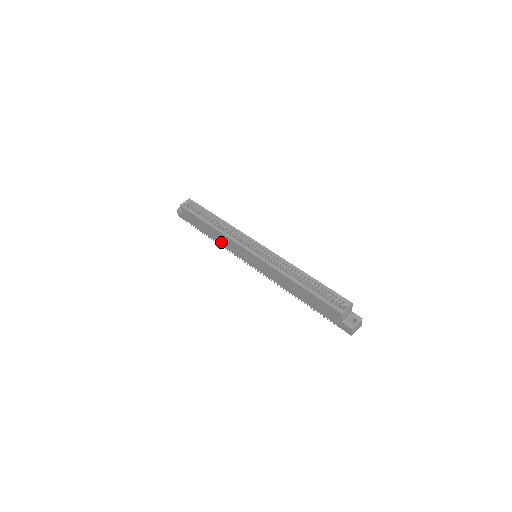
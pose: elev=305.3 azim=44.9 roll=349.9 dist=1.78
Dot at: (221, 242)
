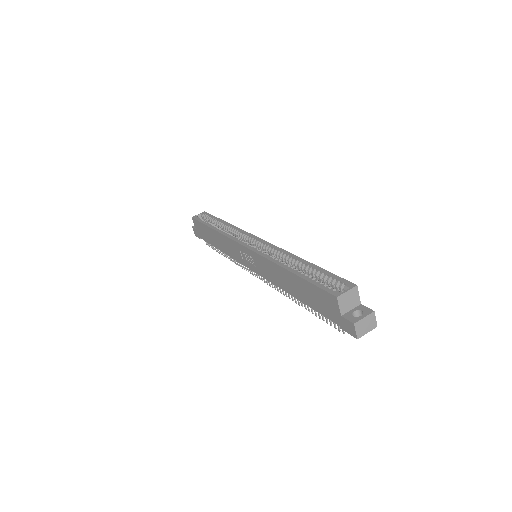
Dot at: (225, 249)
